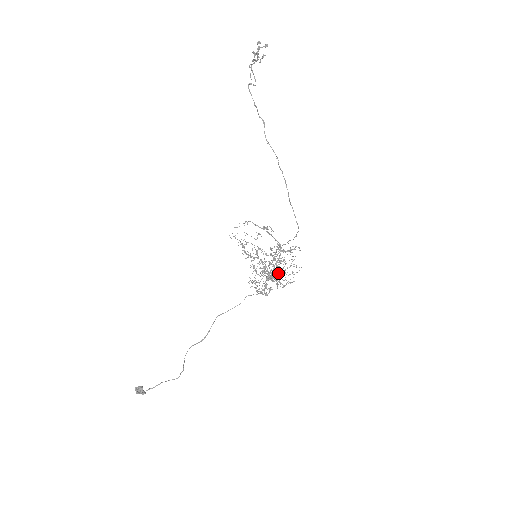
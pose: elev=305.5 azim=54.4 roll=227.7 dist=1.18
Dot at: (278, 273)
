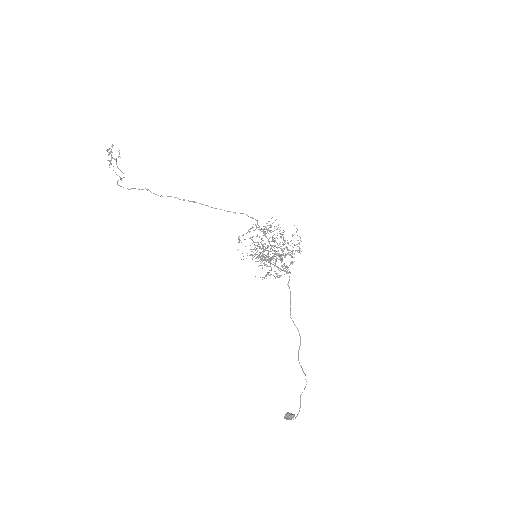
Dot at: (284, 248)
